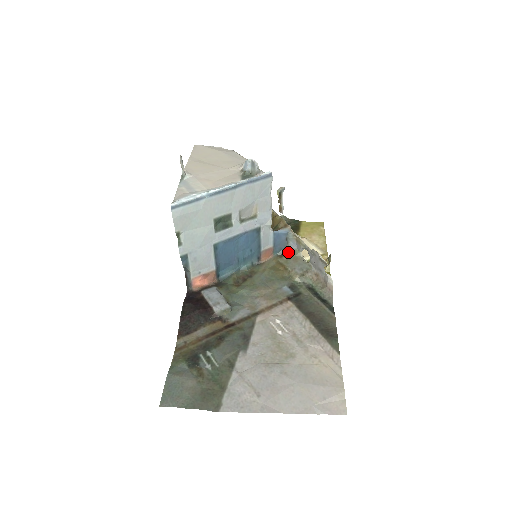
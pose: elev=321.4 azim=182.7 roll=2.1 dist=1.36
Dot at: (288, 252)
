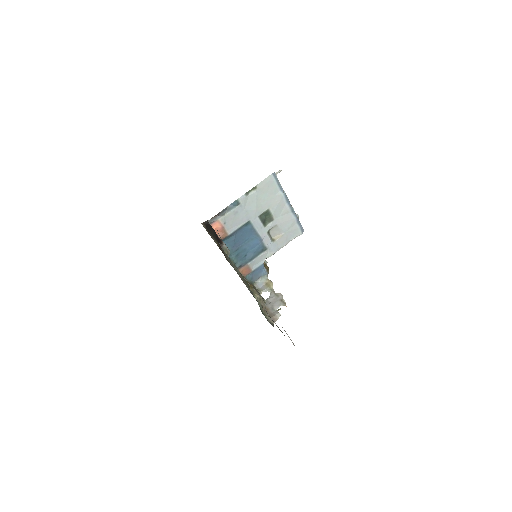
Dot at: (253, 285)
